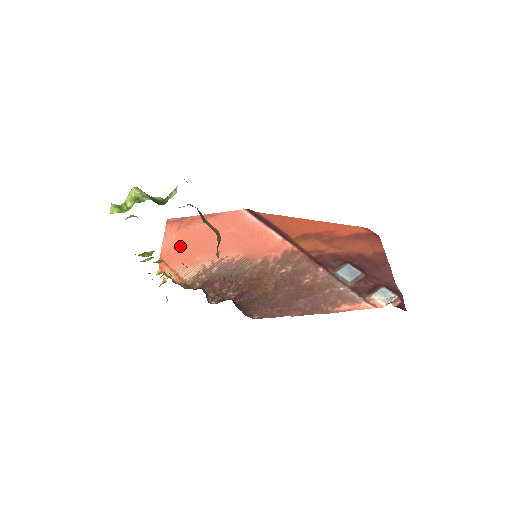
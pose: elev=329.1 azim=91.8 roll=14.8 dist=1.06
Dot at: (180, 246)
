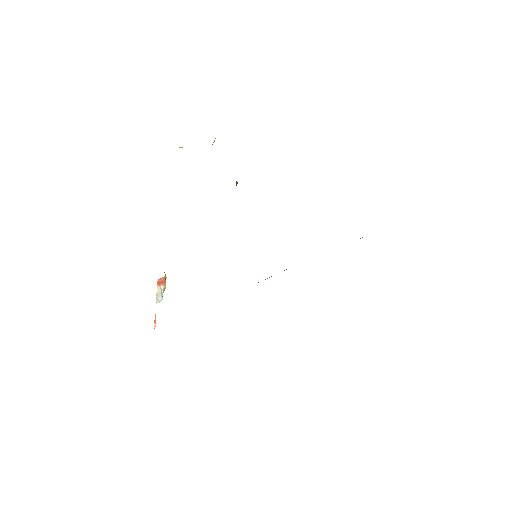
Dot at: occluded
